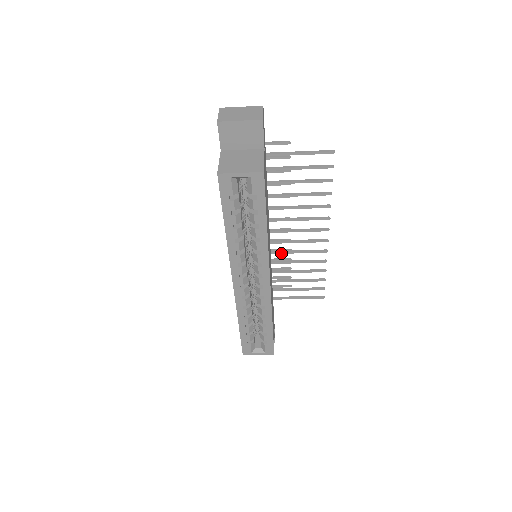
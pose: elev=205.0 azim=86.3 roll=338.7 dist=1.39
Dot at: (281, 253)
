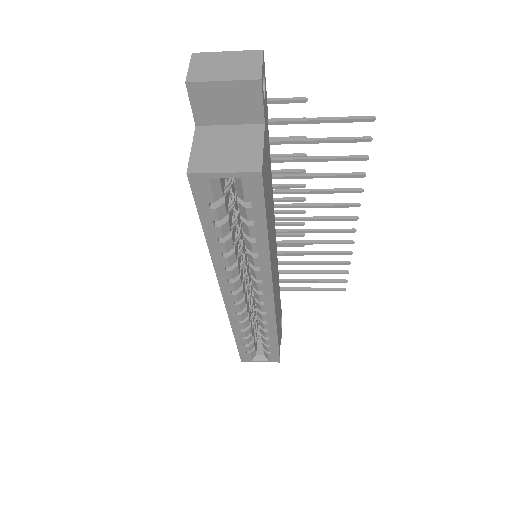
Dot at: (291, 244)
